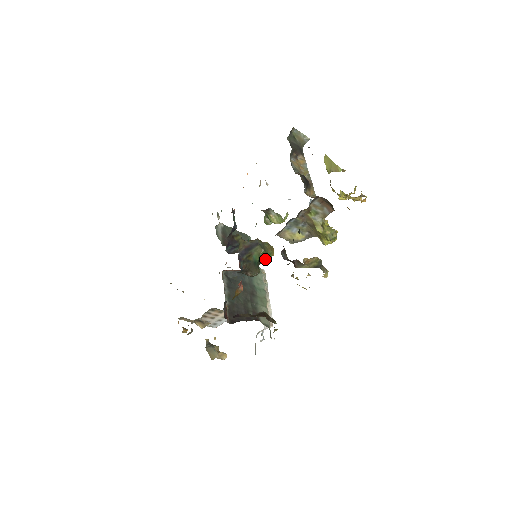
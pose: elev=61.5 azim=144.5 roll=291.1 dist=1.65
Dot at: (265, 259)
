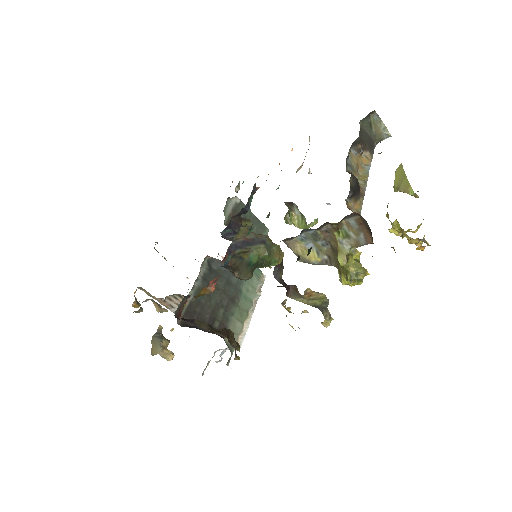
Dot at: (266, 265)
